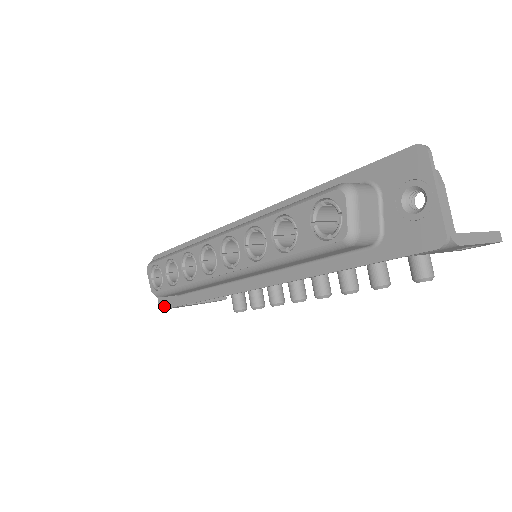
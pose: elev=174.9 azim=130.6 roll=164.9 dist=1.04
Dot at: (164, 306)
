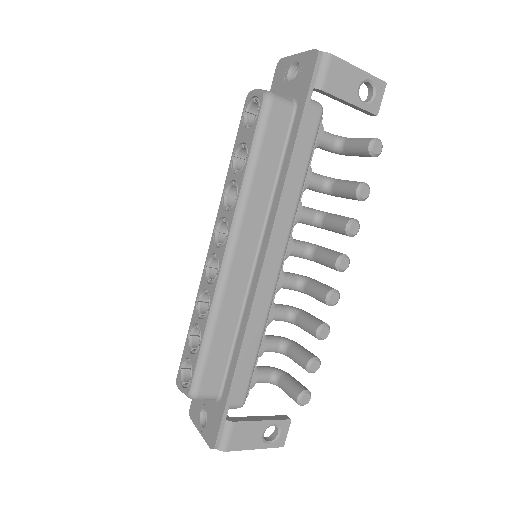
Dot at: (215, 437)
